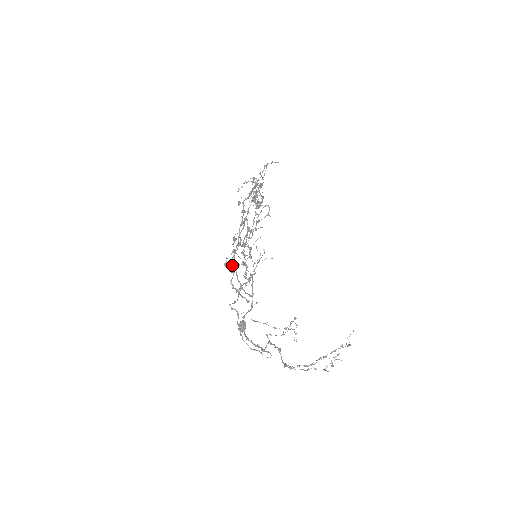
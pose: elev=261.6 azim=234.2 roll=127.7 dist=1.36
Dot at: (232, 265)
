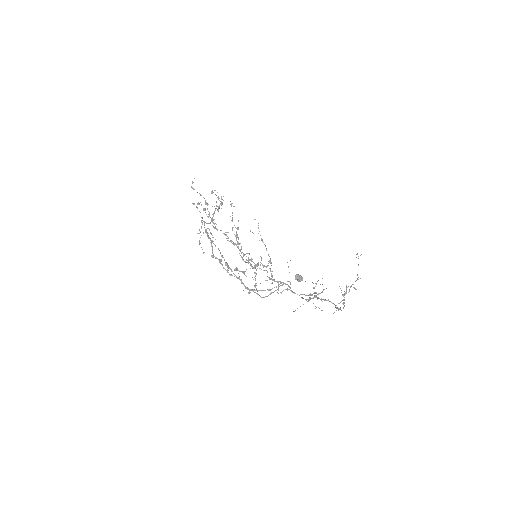
Dot at: occluded
